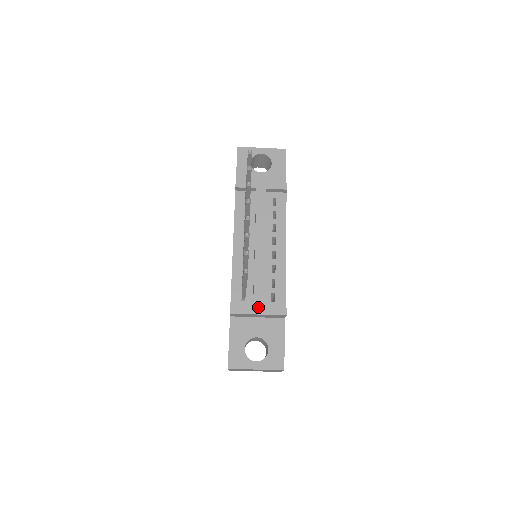
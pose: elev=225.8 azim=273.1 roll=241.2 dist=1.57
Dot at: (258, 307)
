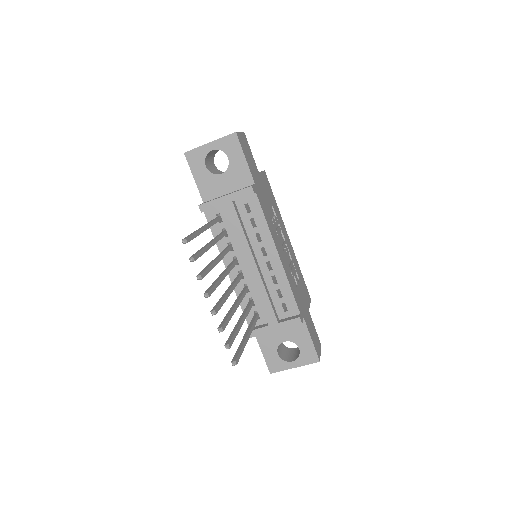
Dot at: (273, 325)
